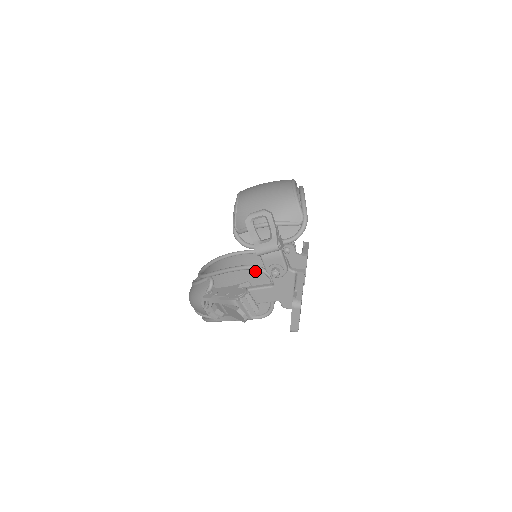
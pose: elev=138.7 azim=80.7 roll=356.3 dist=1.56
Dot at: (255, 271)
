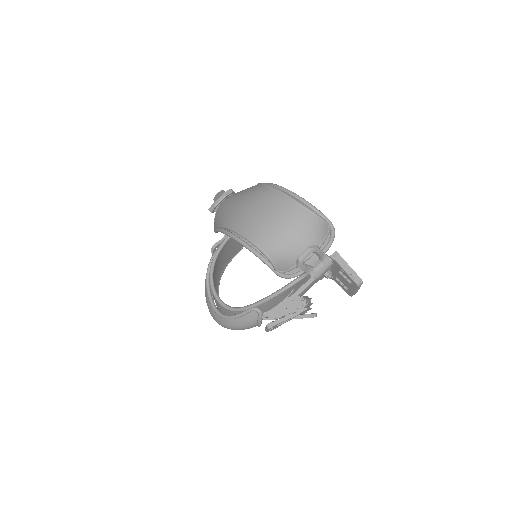
Dot at: occluded
